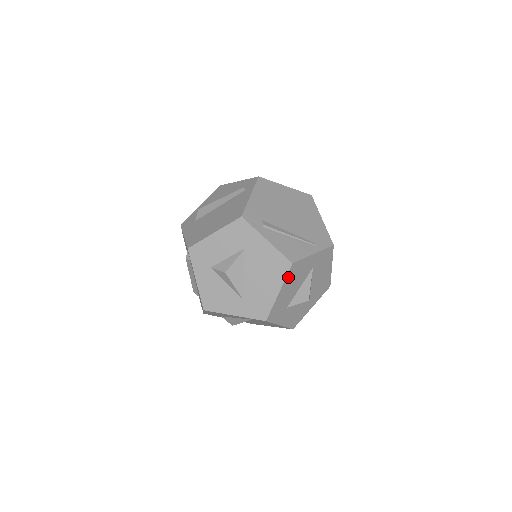
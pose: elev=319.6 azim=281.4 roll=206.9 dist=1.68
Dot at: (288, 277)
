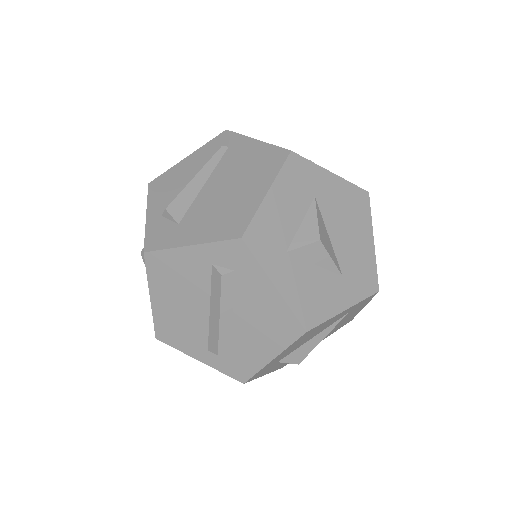
Dot at: (368, 216)
